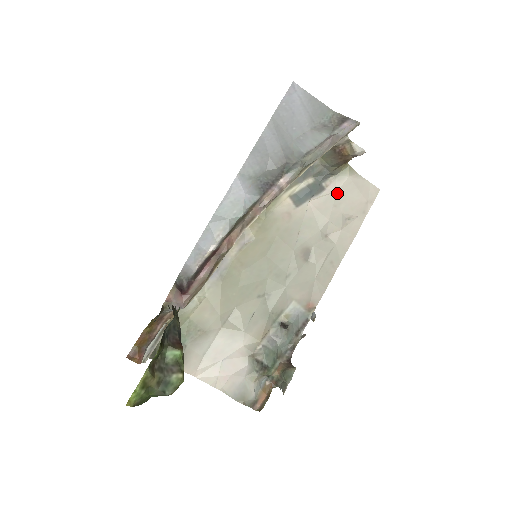
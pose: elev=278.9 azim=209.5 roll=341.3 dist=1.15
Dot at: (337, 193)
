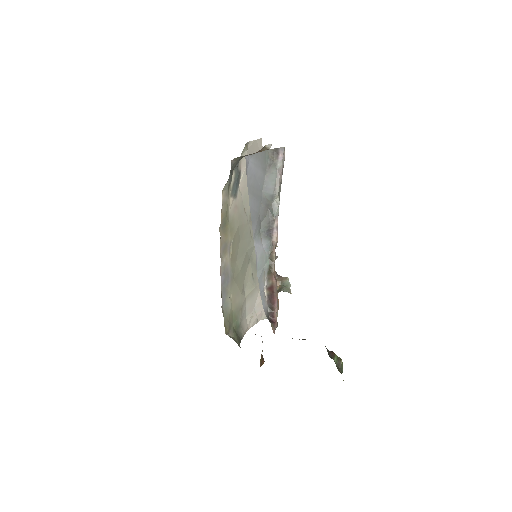
Dot at: occluded
